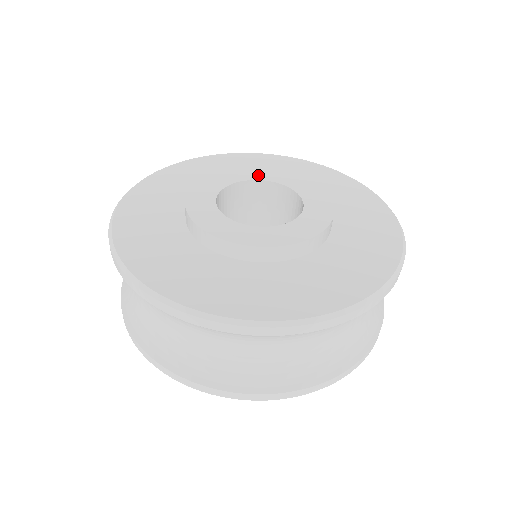
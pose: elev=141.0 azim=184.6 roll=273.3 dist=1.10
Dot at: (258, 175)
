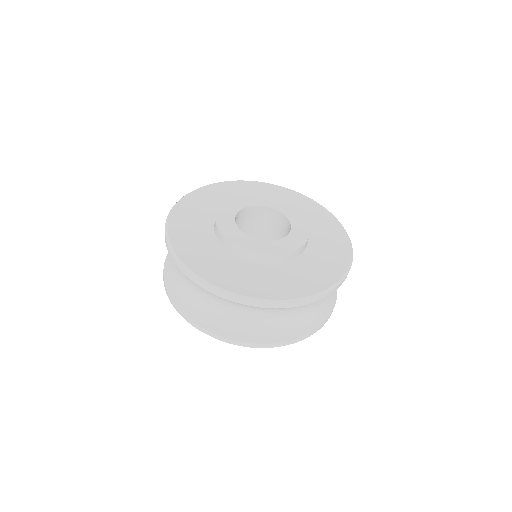
Dot at: (260, 202)
